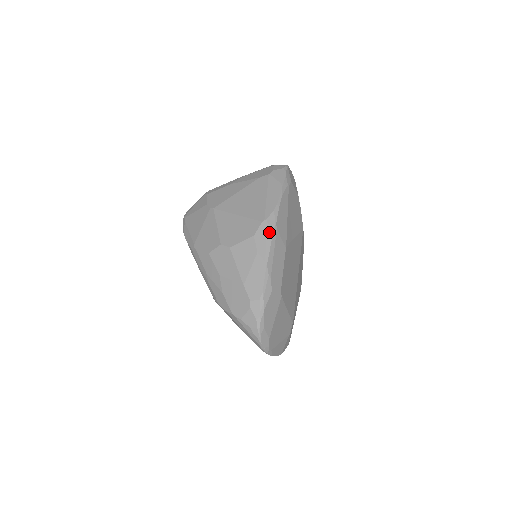
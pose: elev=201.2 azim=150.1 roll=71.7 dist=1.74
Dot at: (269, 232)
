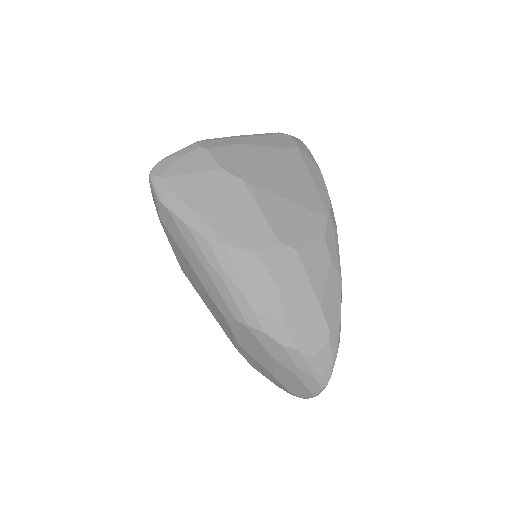
Dot at: (335, 234)
